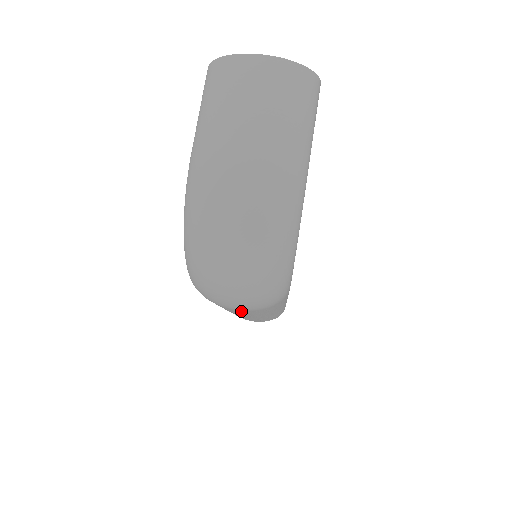
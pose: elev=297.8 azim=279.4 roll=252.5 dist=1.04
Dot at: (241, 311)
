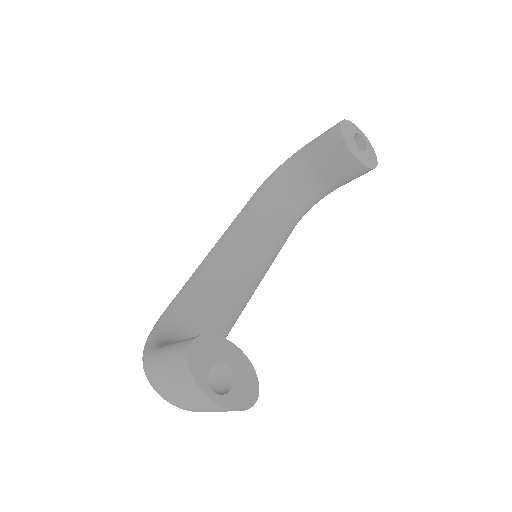
Dot at: occluded
